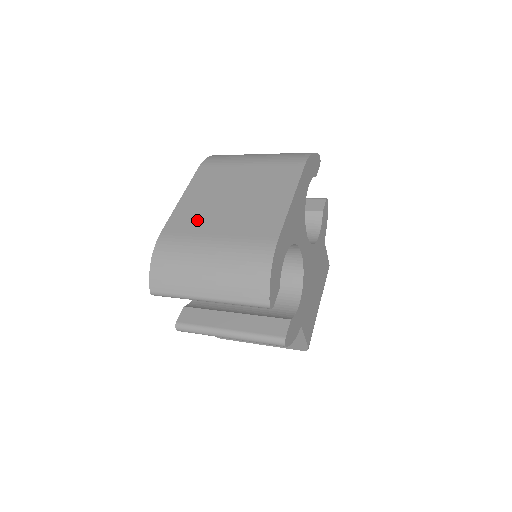
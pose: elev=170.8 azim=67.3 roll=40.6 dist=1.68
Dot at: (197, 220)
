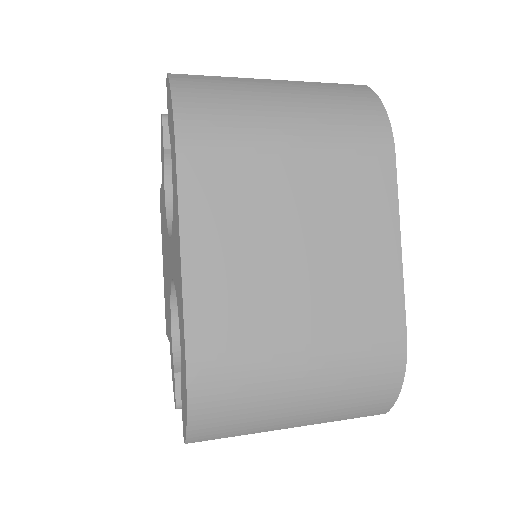
Dot at: (250, 314)
